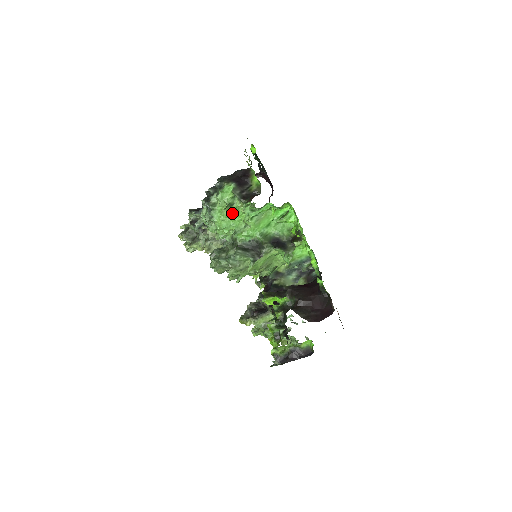
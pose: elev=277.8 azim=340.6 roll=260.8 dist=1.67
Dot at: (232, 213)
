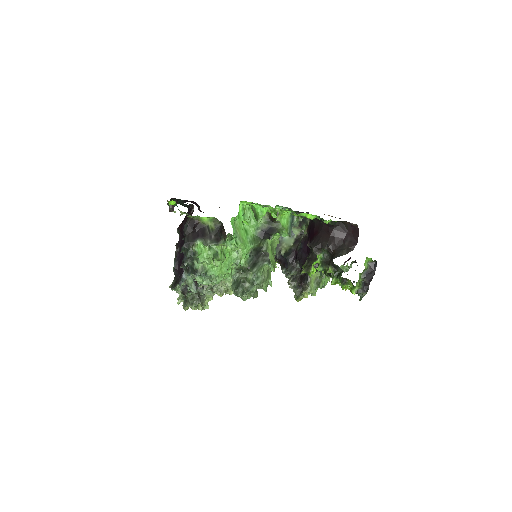
Dot at: (222, 258)
